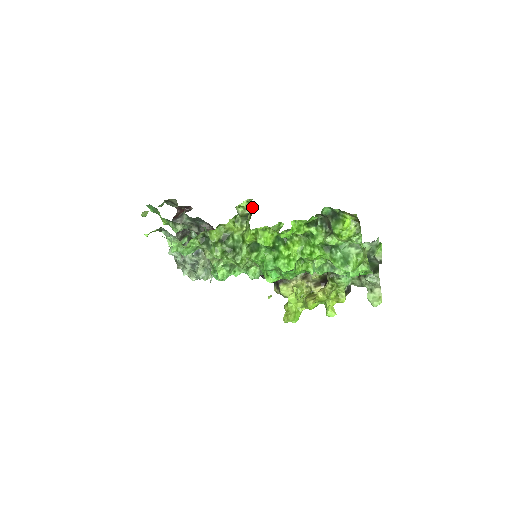
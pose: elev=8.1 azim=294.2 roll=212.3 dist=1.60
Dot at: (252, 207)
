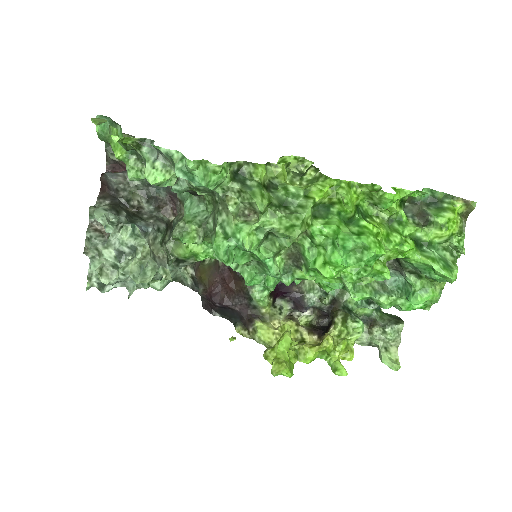
Dot at: (305, 166)
